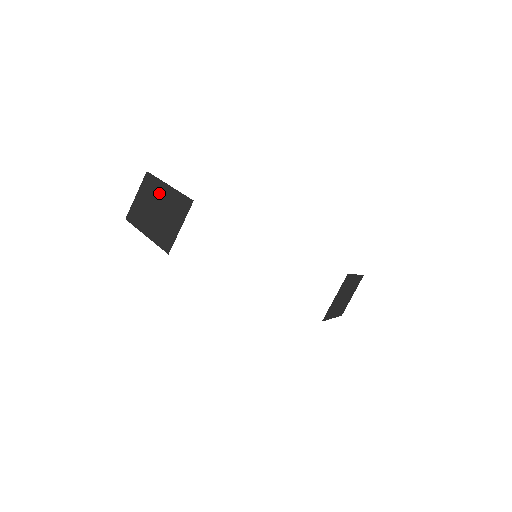
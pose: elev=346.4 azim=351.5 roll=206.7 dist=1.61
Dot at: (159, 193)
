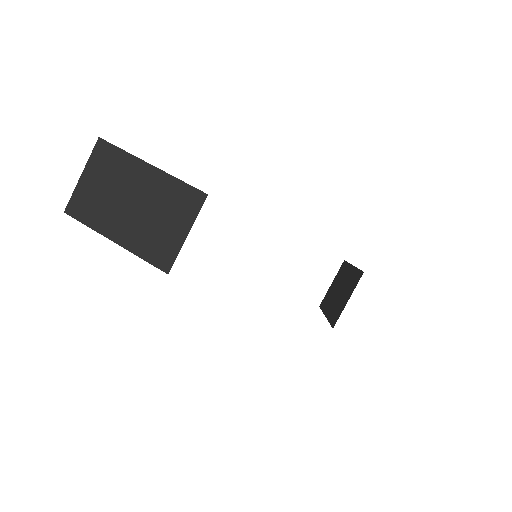
Dot at: (132, 176)
